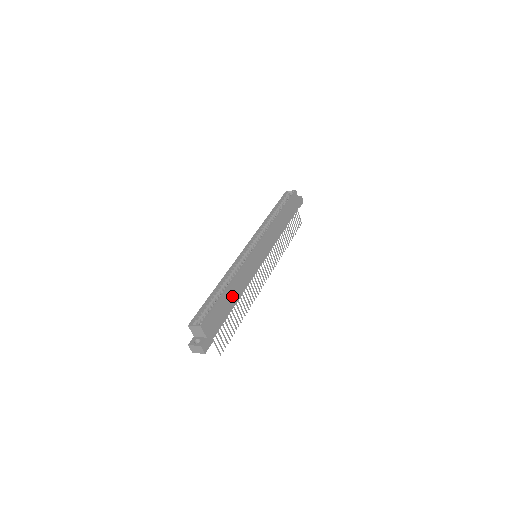
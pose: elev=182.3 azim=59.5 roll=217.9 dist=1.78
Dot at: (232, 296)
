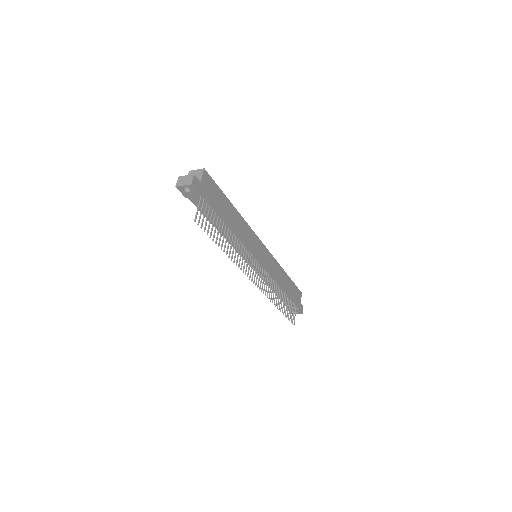
Dot at: (231, 217)
